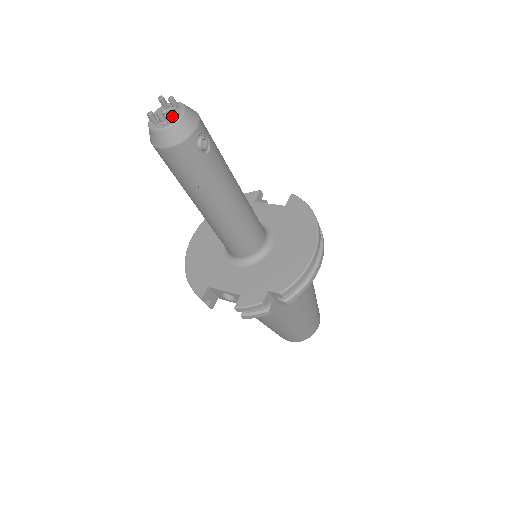
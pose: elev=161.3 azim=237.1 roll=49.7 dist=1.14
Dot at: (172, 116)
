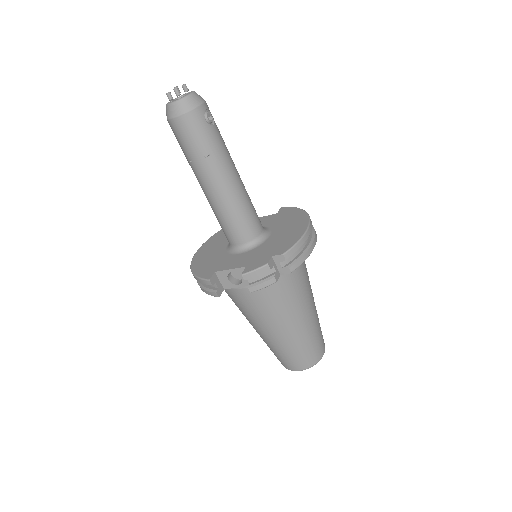
Dot at: (185, 95)
